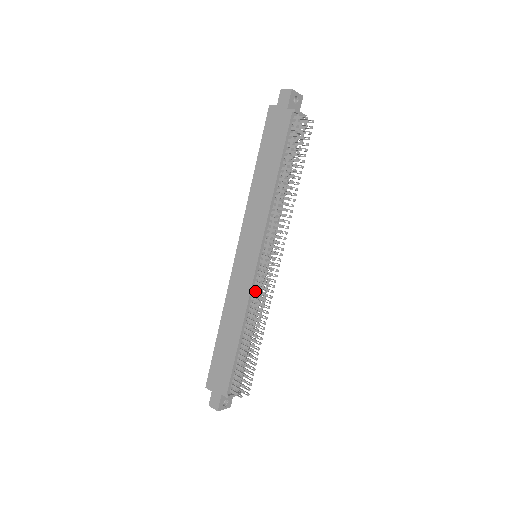
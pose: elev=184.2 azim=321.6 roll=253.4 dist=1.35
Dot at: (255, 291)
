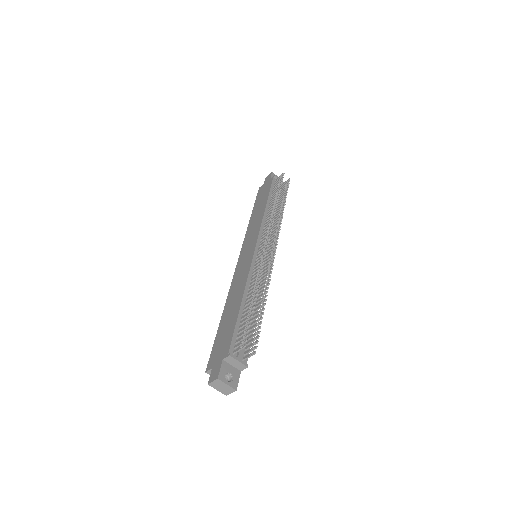
Dot at: occluded
